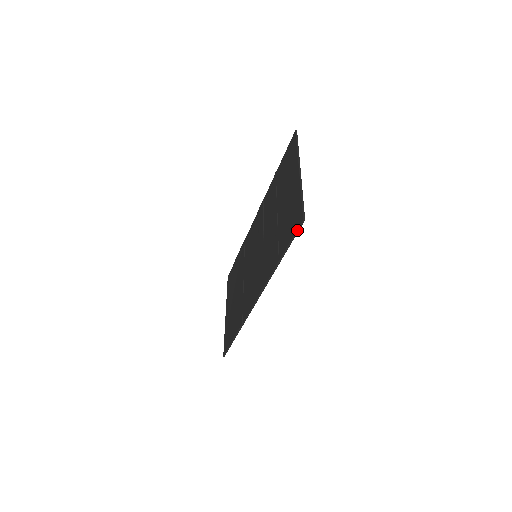
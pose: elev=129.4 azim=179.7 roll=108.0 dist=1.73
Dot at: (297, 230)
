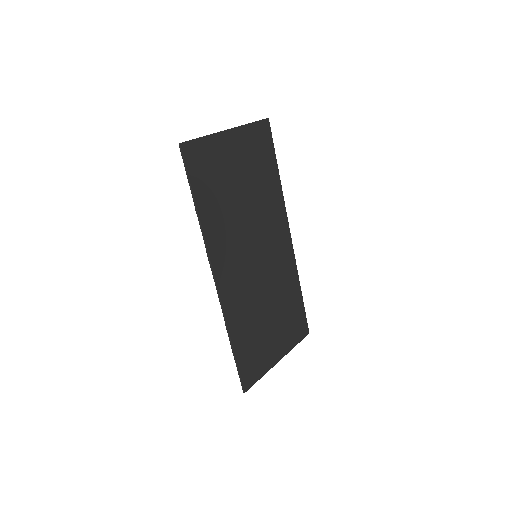
Dot at: occluded
